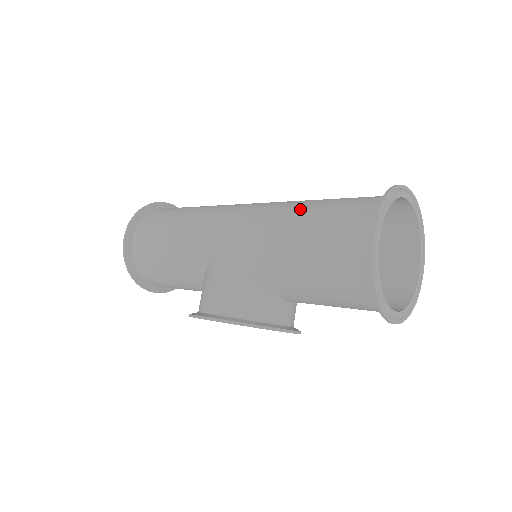
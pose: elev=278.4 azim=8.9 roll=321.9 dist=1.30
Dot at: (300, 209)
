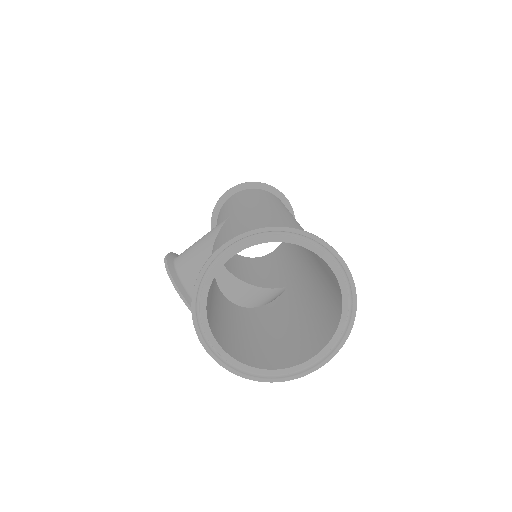
Dot at: (267, 217)
